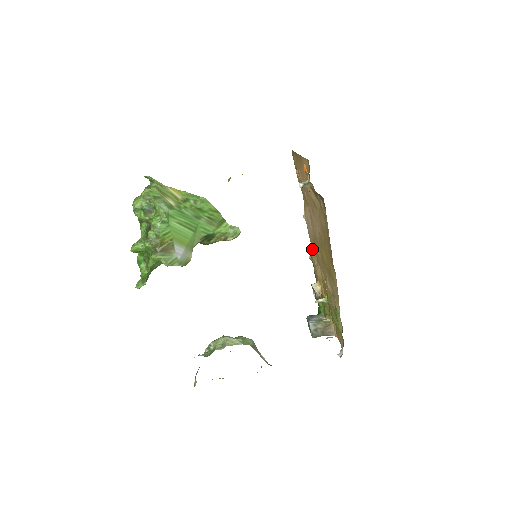
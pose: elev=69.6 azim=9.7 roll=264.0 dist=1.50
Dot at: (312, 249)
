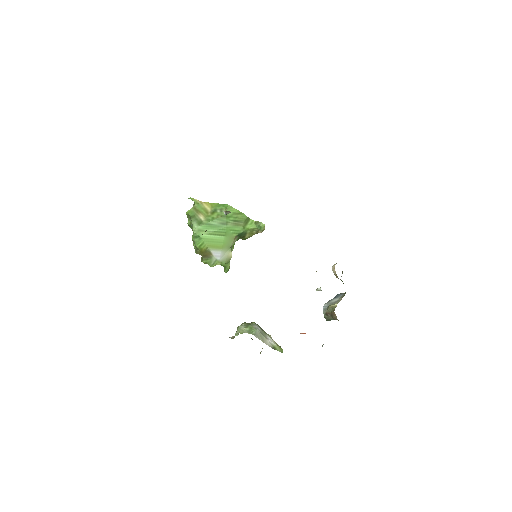
Dot at: occluded
